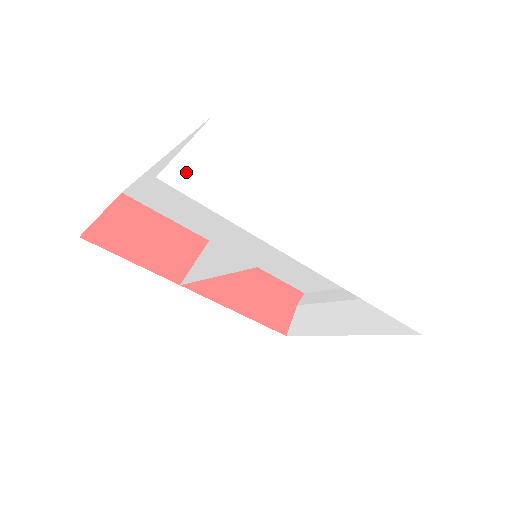
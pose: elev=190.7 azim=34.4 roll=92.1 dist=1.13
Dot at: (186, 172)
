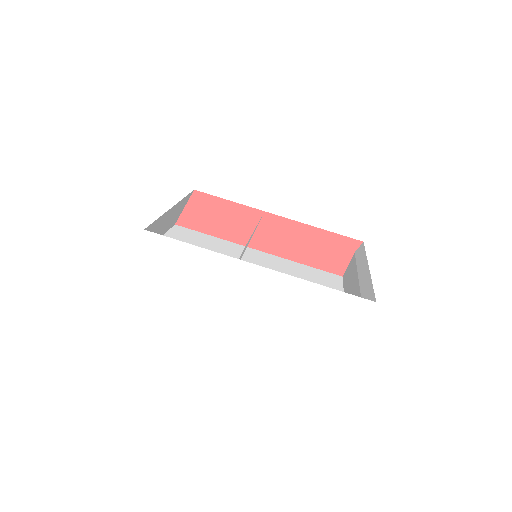
Dot at: (136, 268)
